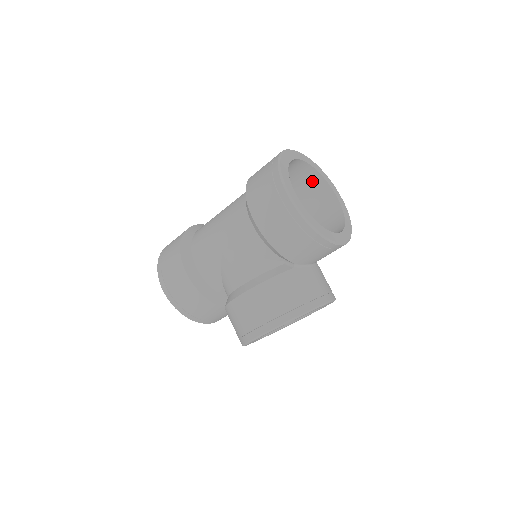
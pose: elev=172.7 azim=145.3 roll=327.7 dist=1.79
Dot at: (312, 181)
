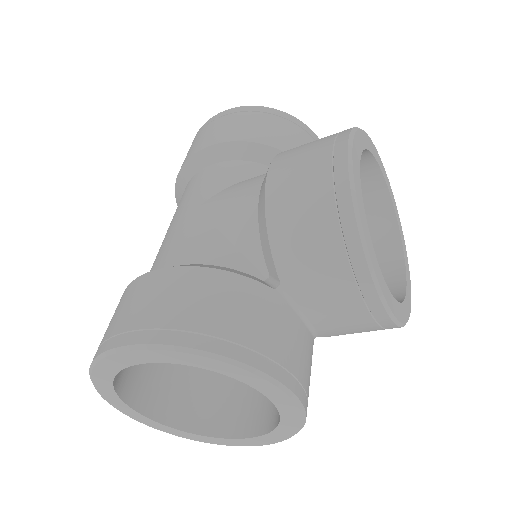
Dot at: occluded
